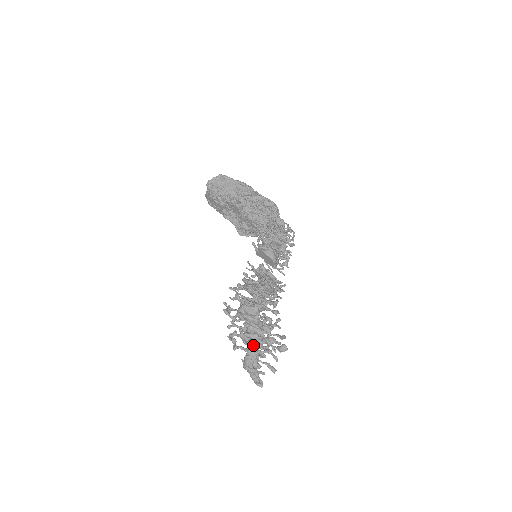
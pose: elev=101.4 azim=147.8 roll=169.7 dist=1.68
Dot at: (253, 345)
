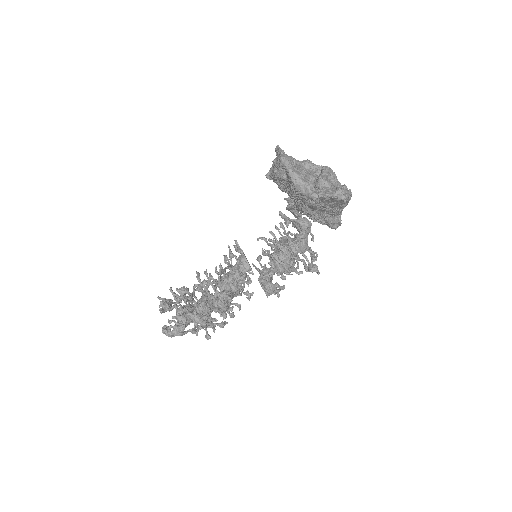
Dot at: (184, 328)
